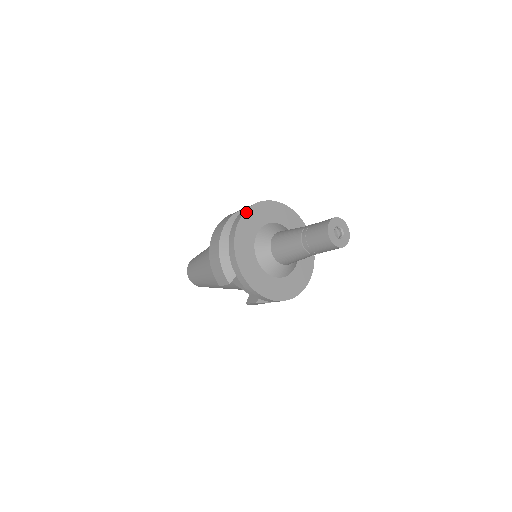
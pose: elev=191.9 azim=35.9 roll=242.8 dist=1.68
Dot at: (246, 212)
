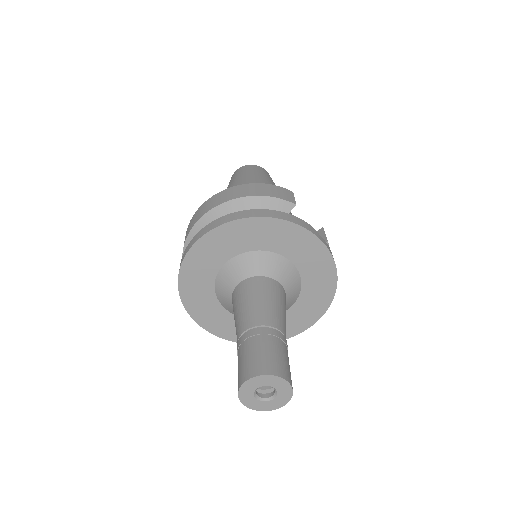
Dot at: (221, 227)
